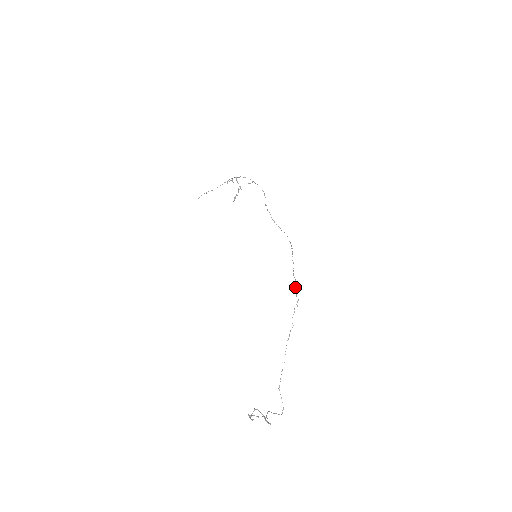
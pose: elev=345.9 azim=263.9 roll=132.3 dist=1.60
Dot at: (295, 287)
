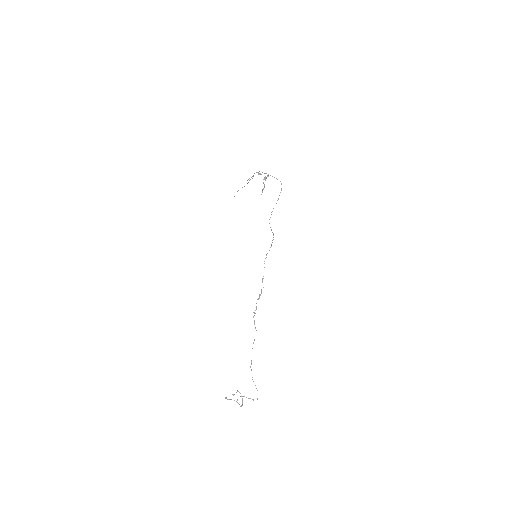
Dot at: (259, 295)
